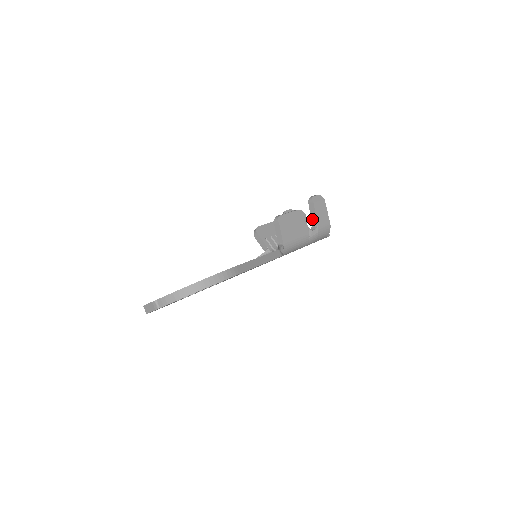
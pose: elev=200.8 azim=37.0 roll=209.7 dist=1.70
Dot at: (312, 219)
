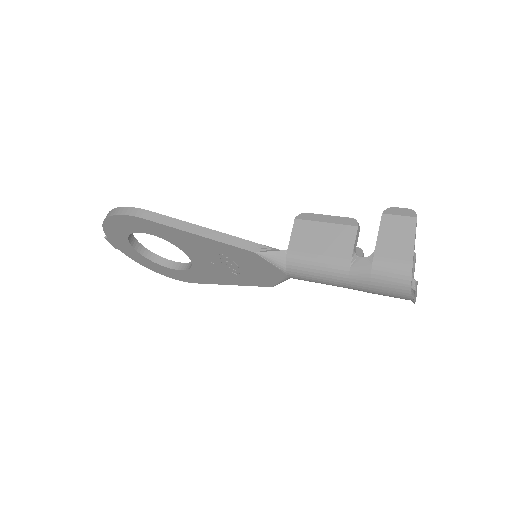
Dot at: occluded
